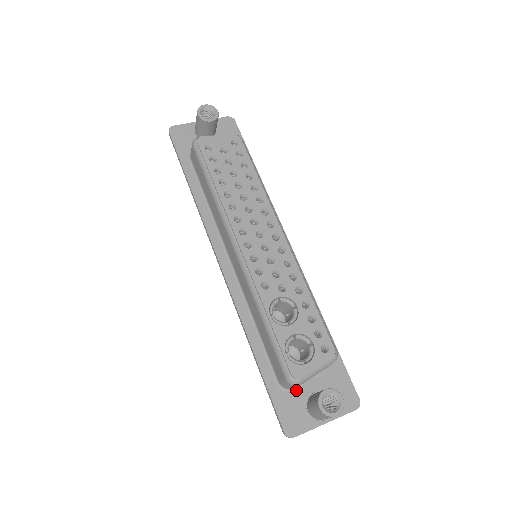
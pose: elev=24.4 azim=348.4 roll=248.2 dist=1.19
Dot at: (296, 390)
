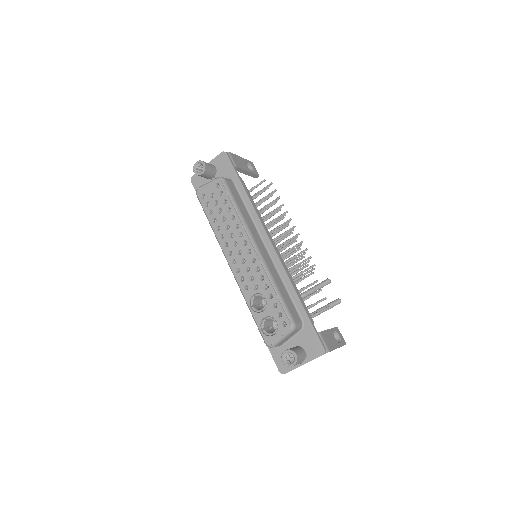
Dot at: (284, 346)
